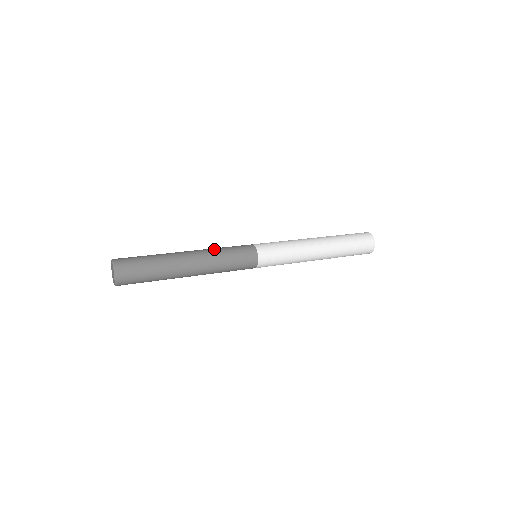
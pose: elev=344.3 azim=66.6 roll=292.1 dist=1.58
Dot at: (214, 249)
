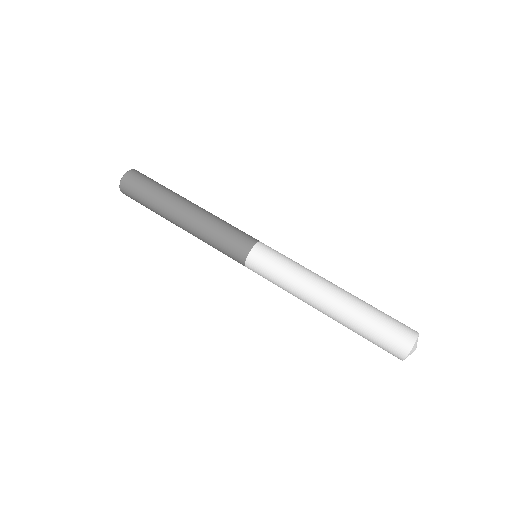
Dot at: (214, 219)
